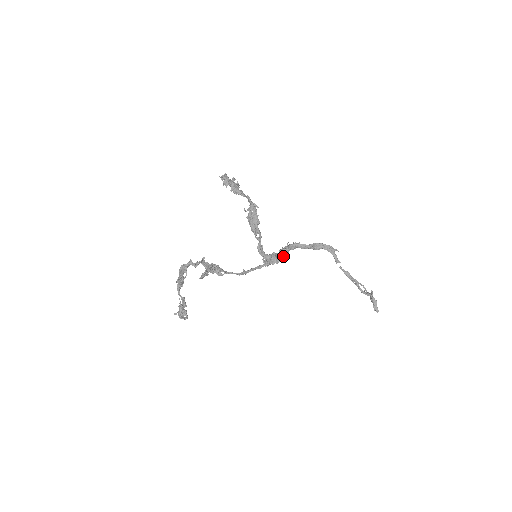
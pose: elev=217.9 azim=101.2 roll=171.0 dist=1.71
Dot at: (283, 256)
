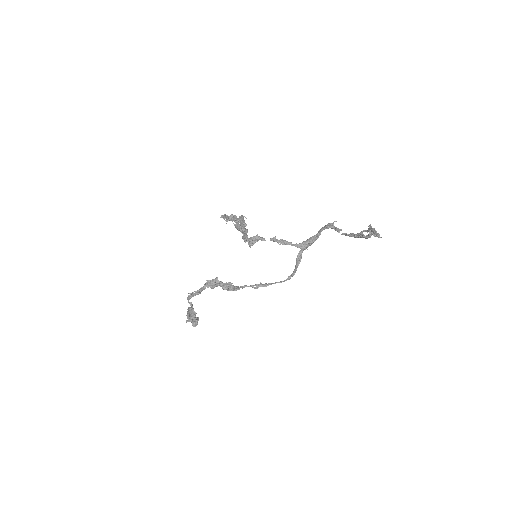
Dot at: (298, 261)
